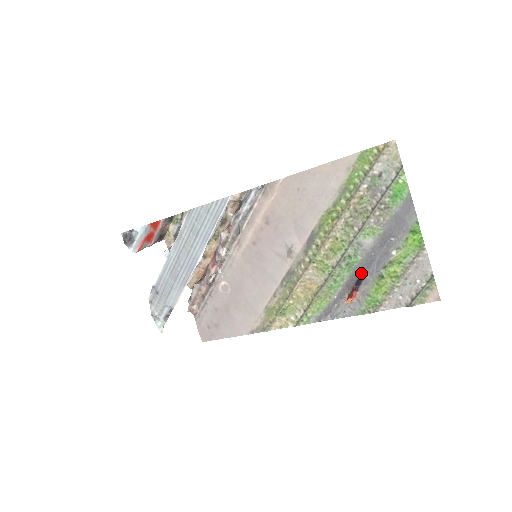
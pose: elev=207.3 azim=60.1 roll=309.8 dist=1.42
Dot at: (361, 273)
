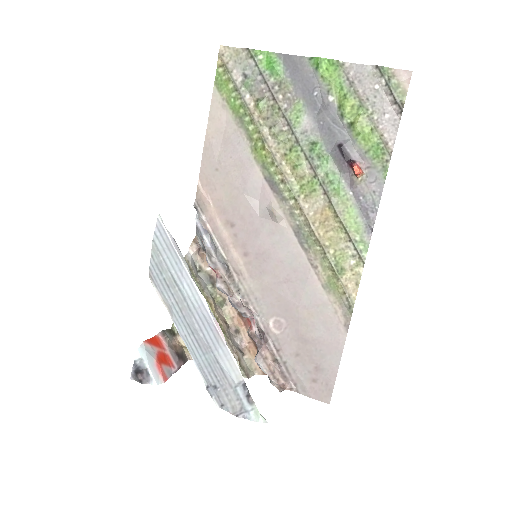
Dot at: (336, 147)
